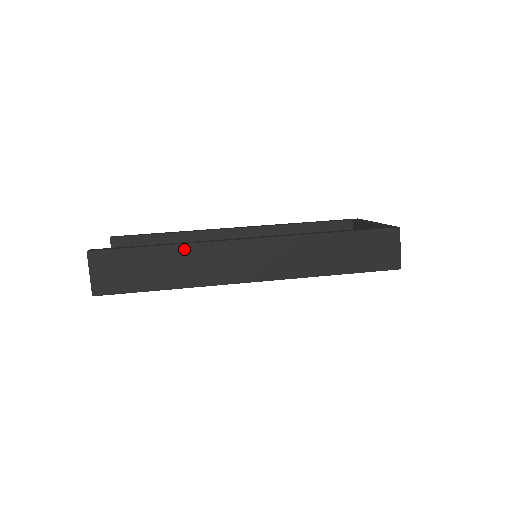
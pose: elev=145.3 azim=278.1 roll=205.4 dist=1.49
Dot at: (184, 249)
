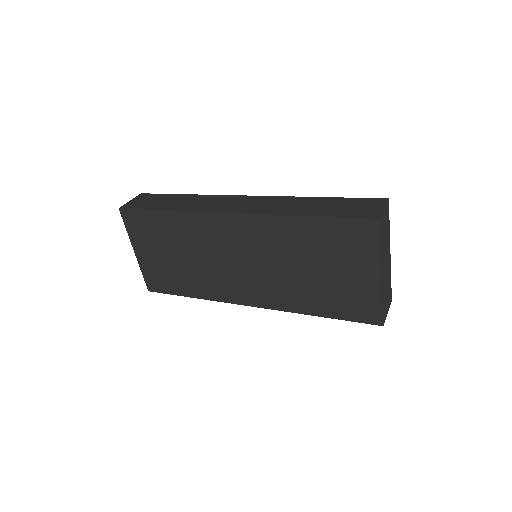
Dot at: (197, 196)
